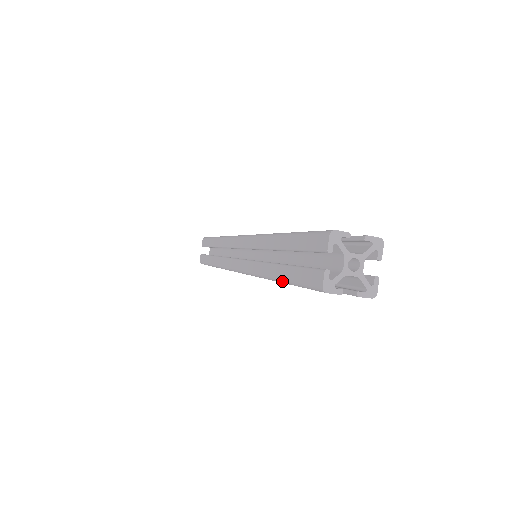
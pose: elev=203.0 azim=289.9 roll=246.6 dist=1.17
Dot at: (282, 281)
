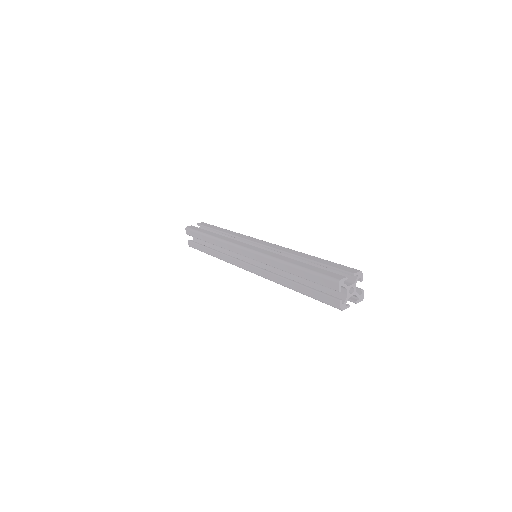
Dot at: (303, 294)
